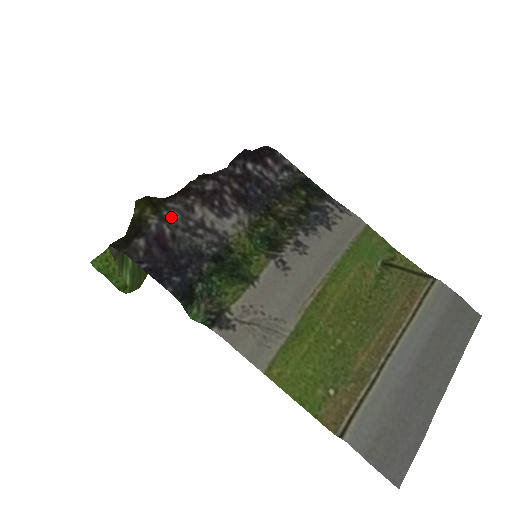
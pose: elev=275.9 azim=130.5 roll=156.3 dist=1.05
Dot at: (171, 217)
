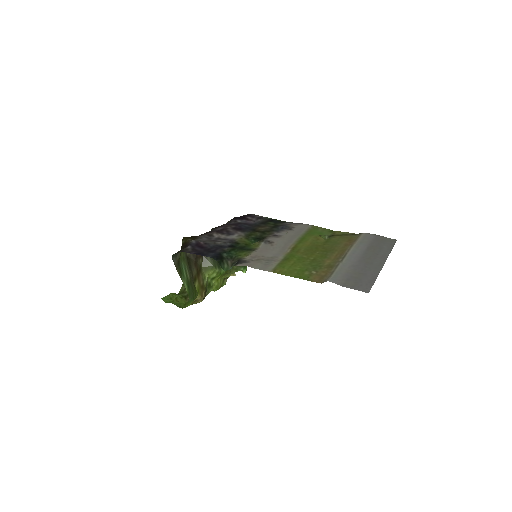
Dot at: (202, 239)
